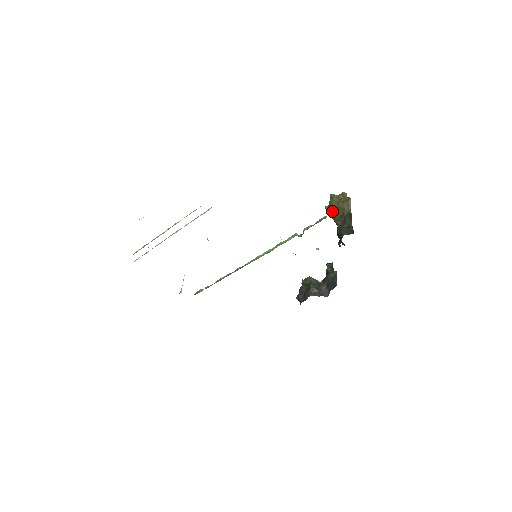
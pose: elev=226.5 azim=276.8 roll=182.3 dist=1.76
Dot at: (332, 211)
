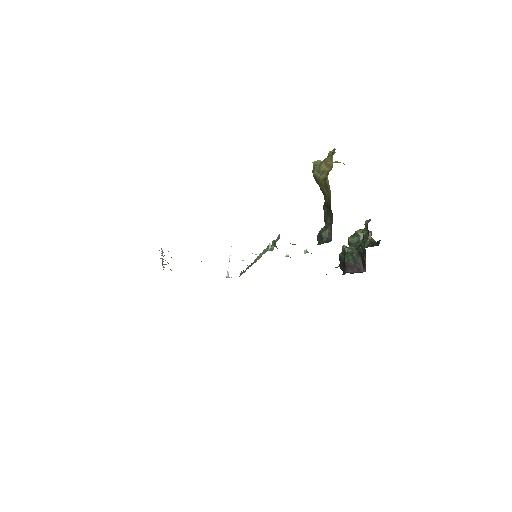
Dot at: occluded
